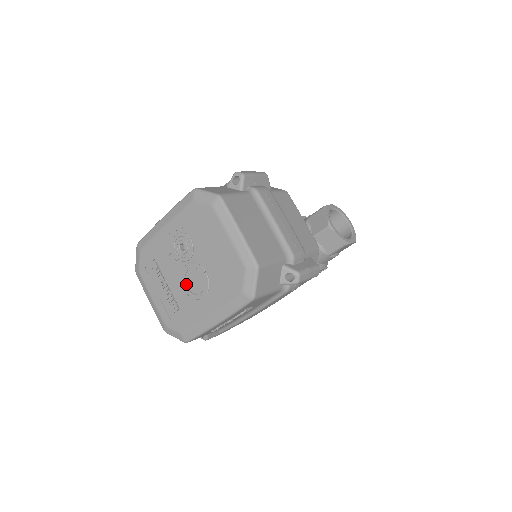
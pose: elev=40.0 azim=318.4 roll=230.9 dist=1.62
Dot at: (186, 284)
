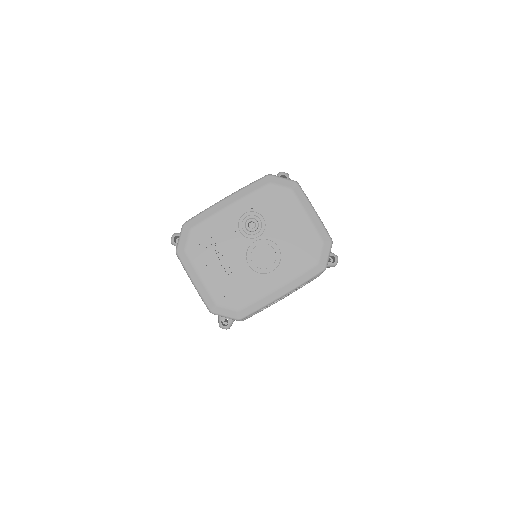
Dot at: (252, 260)
